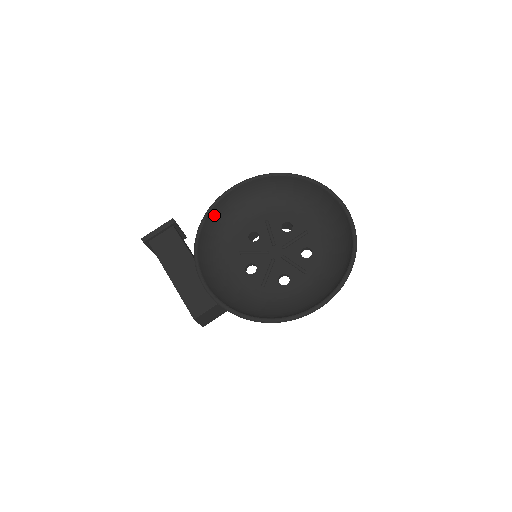
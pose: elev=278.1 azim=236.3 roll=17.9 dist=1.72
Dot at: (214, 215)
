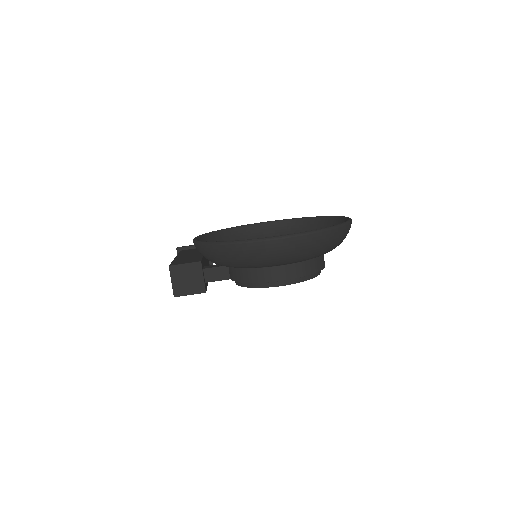
Dot at: (240, 233)
